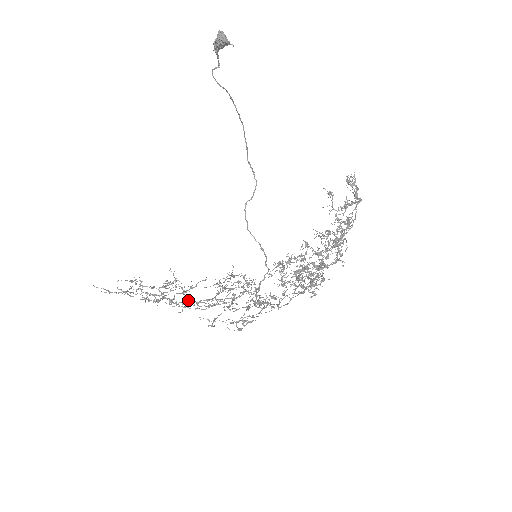
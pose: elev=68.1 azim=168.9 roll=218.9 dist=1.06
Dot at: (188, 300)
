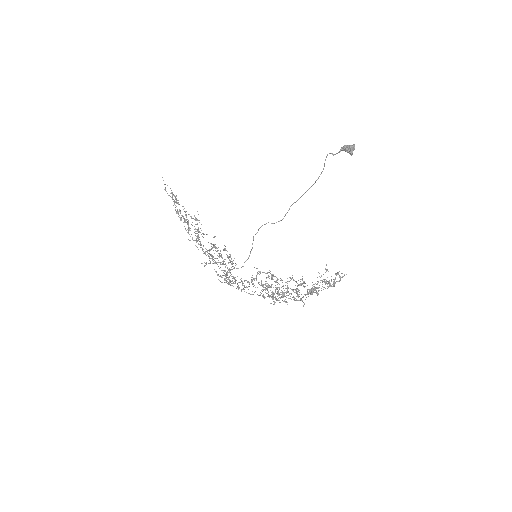
Dot at: occluded
